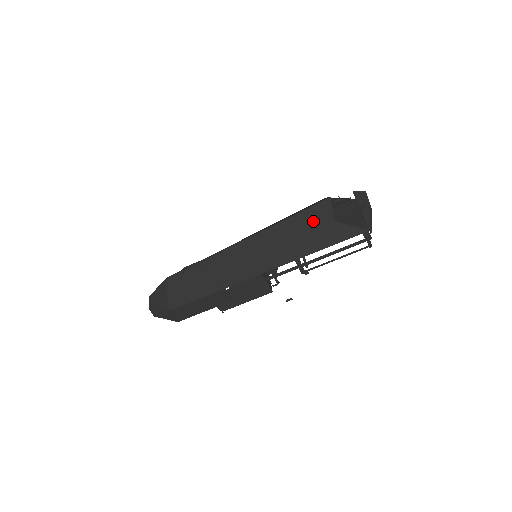
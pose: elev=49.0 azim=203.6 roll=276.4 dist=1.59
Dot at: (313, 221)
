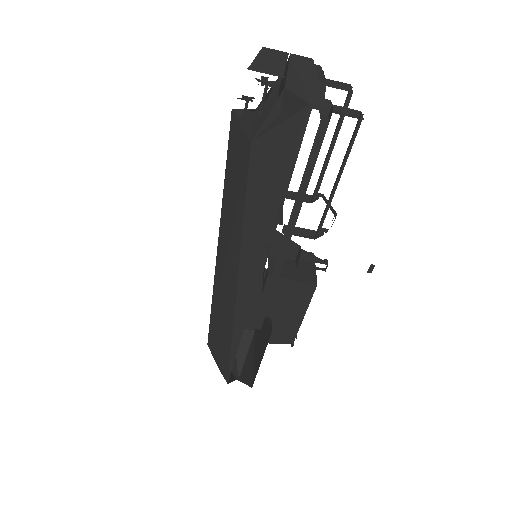
Dot at: (239, 166)
